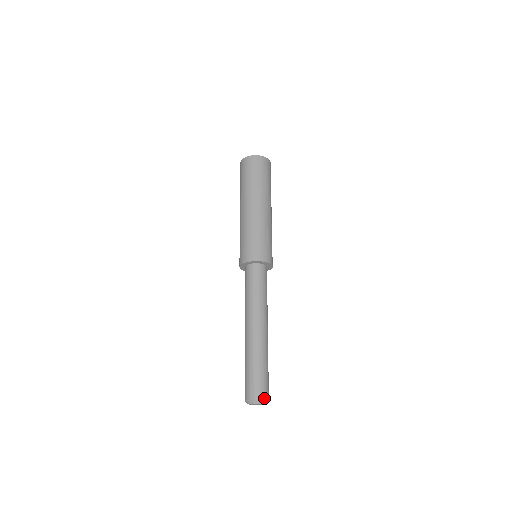
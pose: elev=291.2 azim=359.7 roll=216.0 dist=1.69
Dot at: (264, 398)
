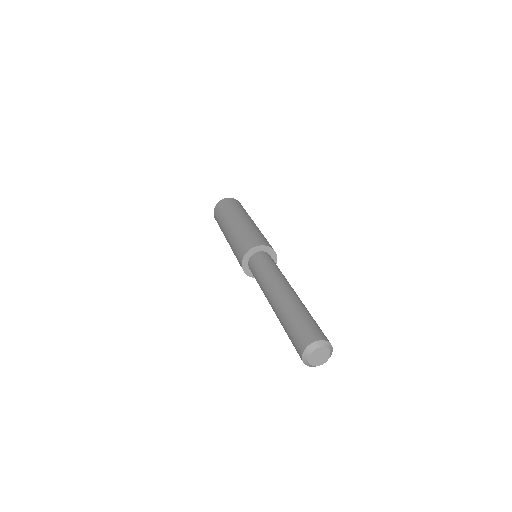
Dot at: (323, 339)
